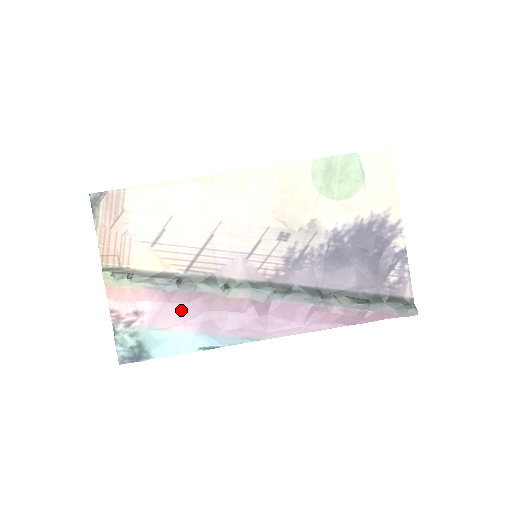
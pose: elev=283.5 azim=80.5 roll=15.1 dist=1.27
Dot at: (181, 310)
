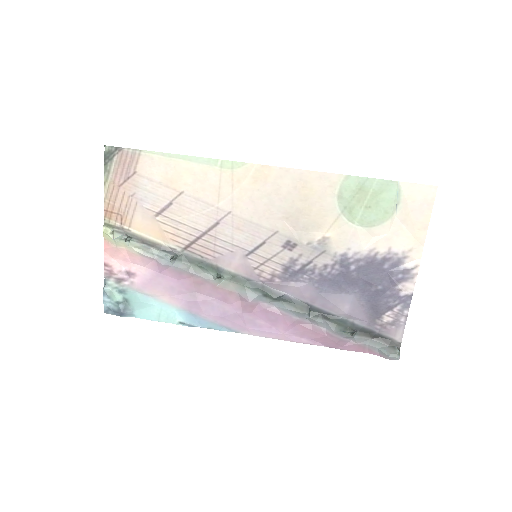
Dot at: (170, 284)
